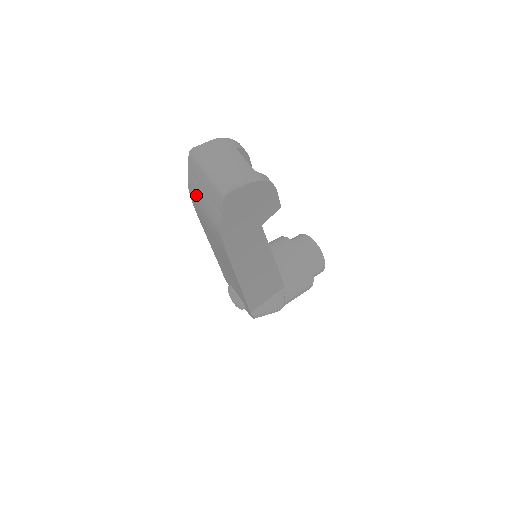
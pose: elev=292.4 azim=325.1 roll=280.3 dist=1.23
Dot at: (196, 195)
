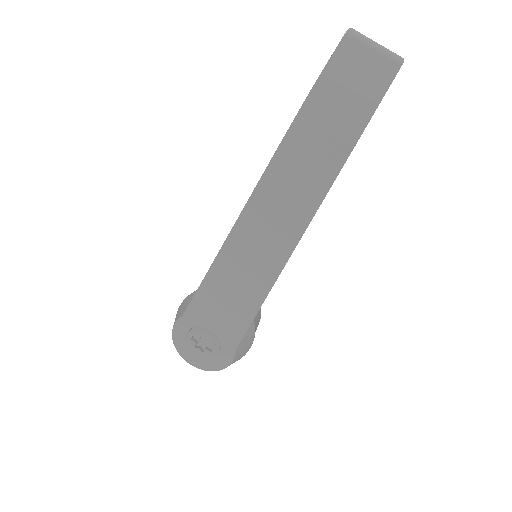
Dot at: (330, 92)
